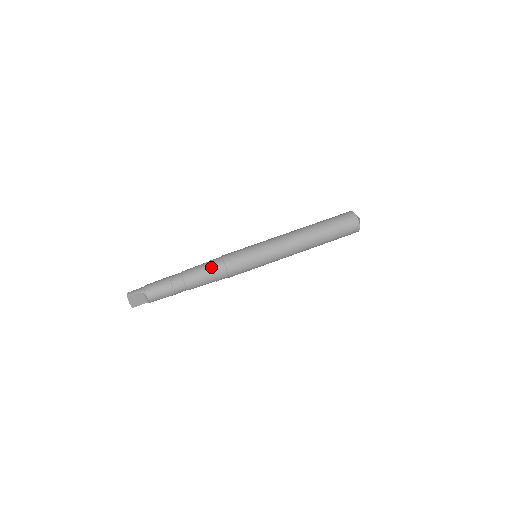
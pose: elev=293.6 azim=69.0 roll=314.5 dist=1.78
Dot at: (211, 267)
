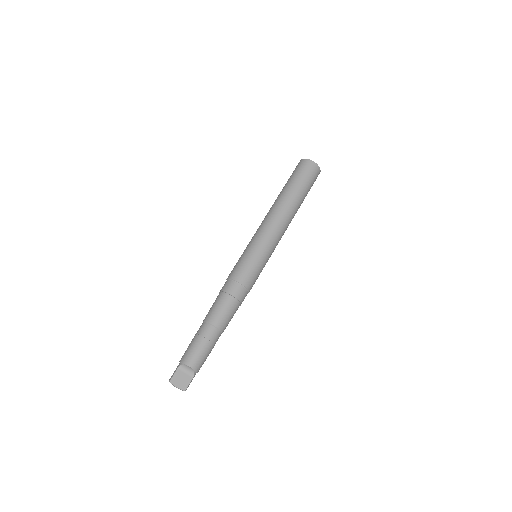
Dot at: (221, 292)
